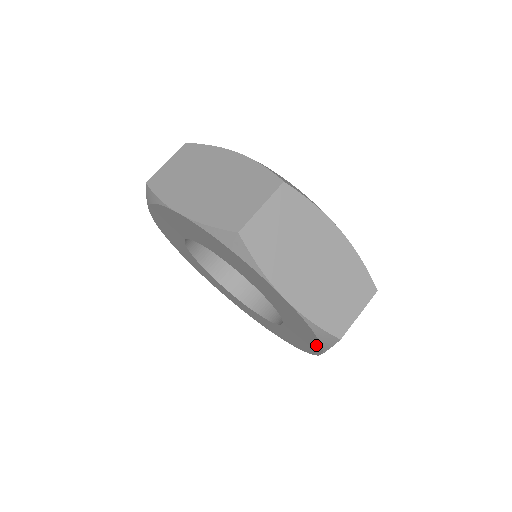
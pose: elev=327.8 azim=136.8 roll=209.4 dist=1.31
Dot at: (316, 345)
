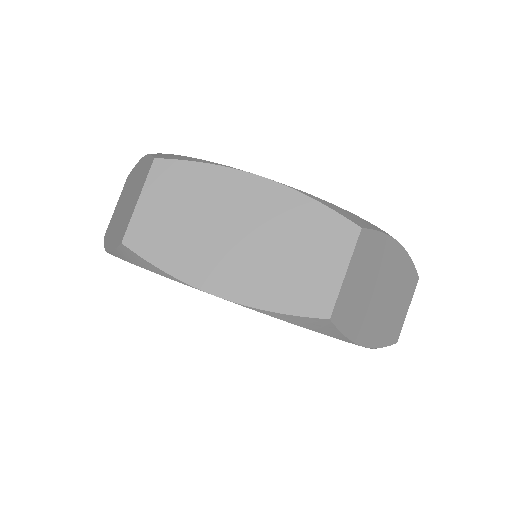
Dot at: occluded
